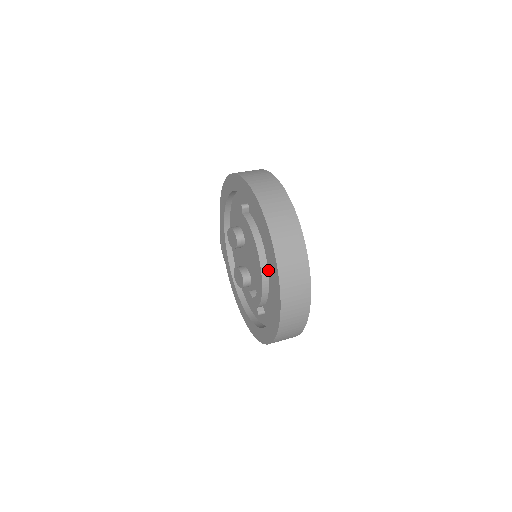
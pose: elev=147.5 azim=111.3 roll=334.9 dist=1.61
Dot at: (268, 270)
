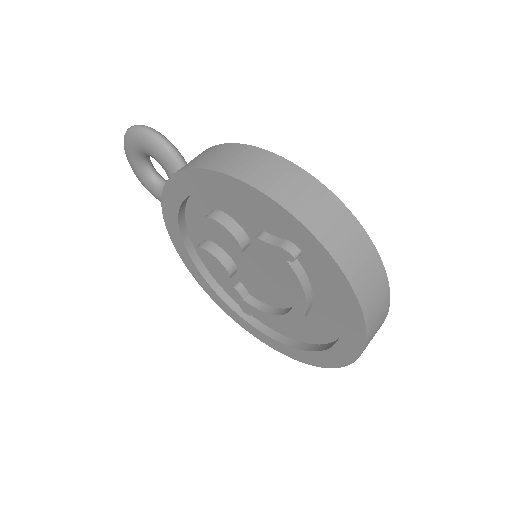
Dot at: (304, 317)
